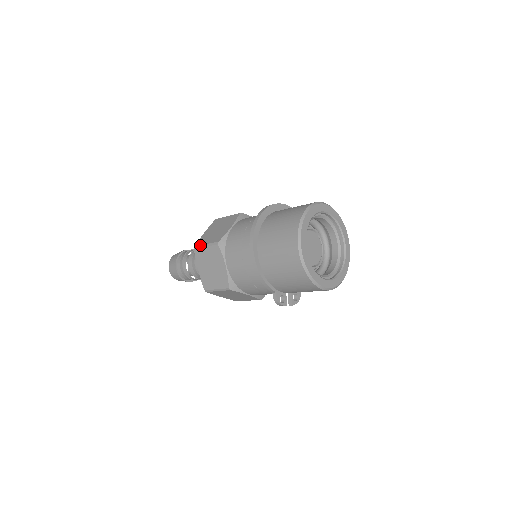
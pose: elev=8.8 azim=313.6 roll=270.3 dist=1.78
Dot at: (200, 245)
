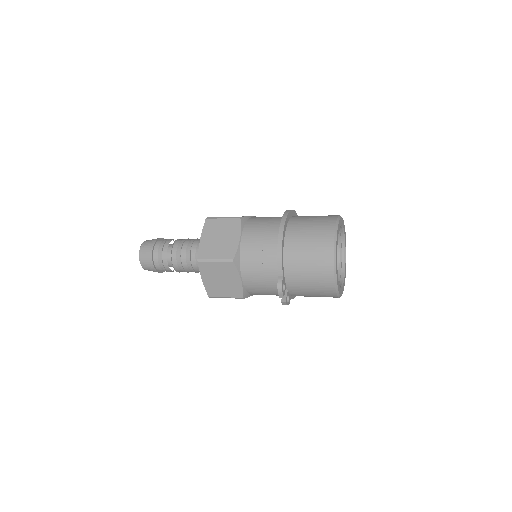
Dot at: (216, 217)
